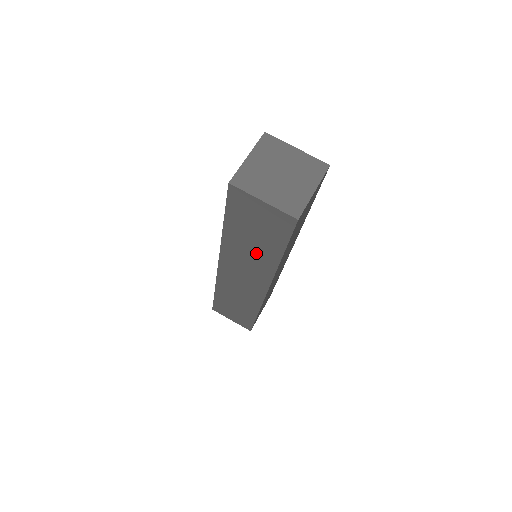
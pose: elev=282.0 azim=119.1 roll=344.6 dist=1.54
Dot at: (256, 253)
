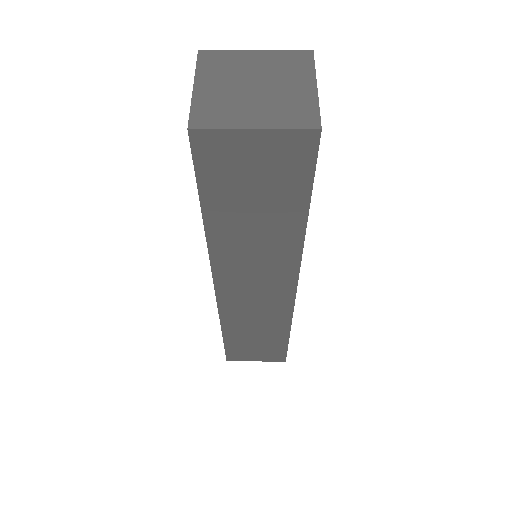
Dot at: (265, 237)
